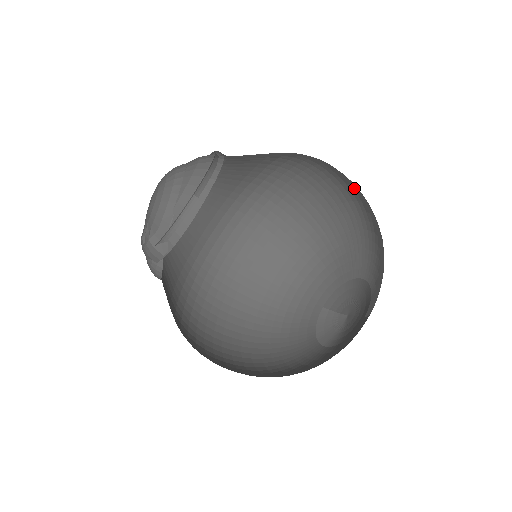
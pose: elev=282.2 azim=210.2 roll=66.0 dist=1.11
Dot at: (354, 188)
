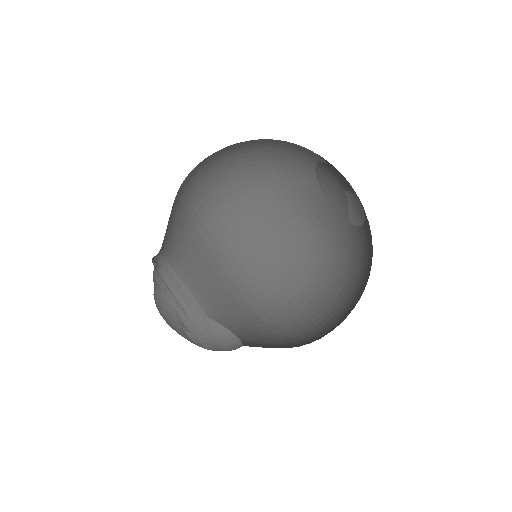
Dot at: (232, 177)
